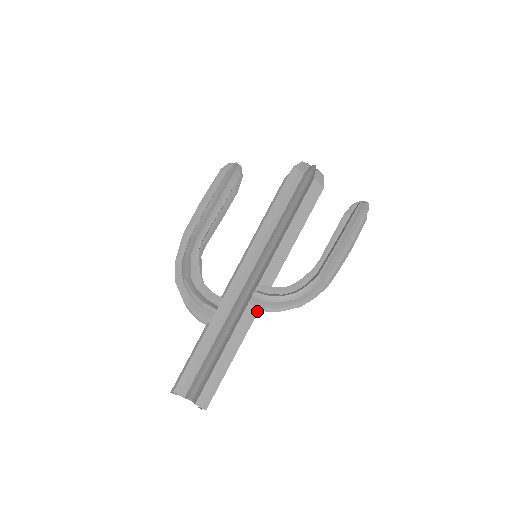
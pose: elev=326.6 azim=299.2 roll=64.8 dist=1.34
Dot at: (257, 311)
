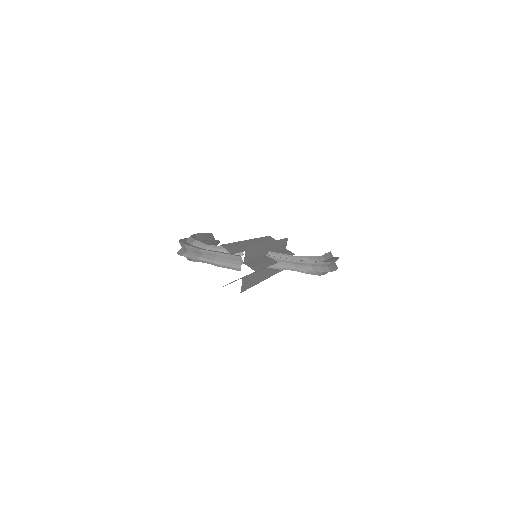
Dot at: (275, 262)
